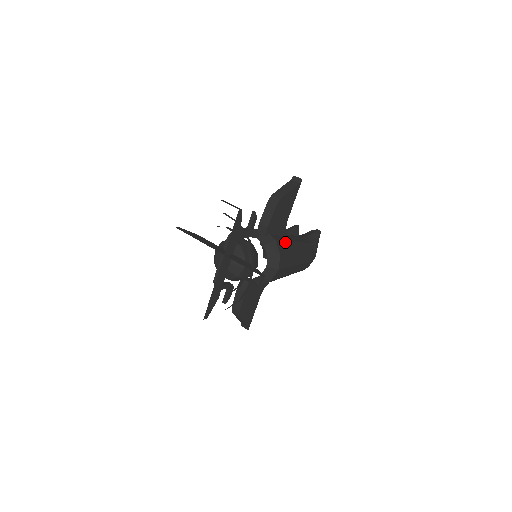
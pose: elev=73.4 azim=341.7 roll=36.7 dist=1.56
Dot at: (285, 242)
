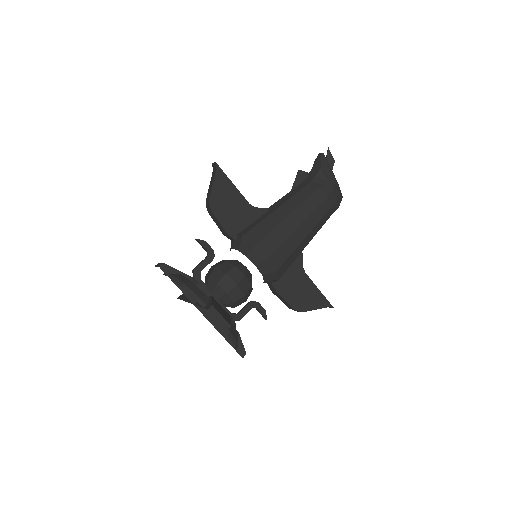
Dot at: (261, 223)
